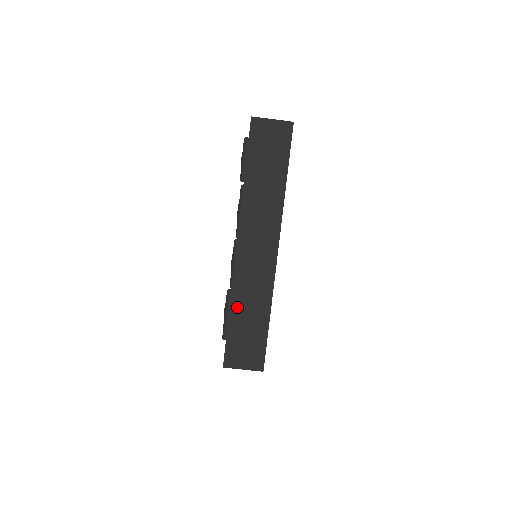
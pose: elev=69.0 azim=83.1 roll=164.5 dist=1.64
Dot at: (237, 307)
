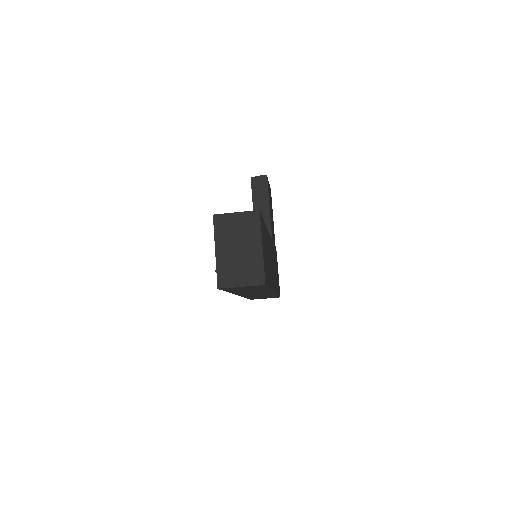
Dot at: (251, 297)
